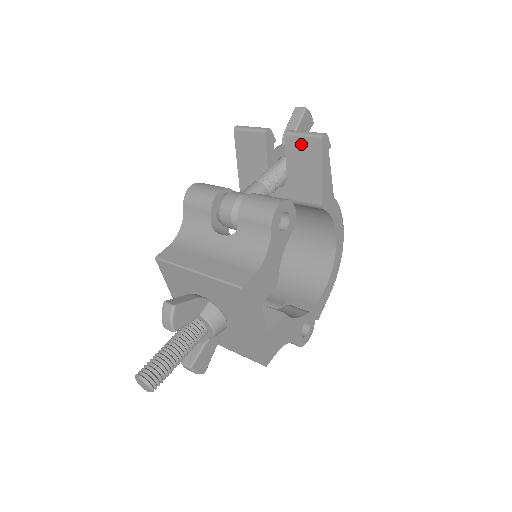
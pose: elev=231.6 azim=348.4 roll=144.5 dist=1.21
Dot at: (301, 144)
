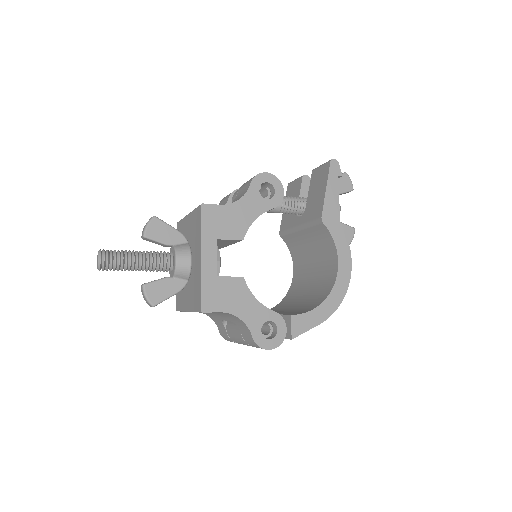
Dot at: (319, 172)
